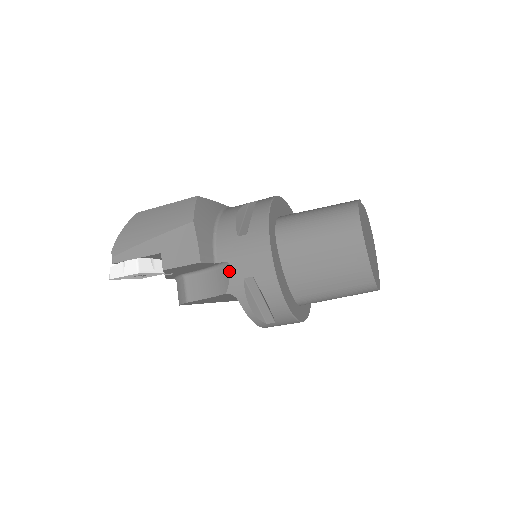
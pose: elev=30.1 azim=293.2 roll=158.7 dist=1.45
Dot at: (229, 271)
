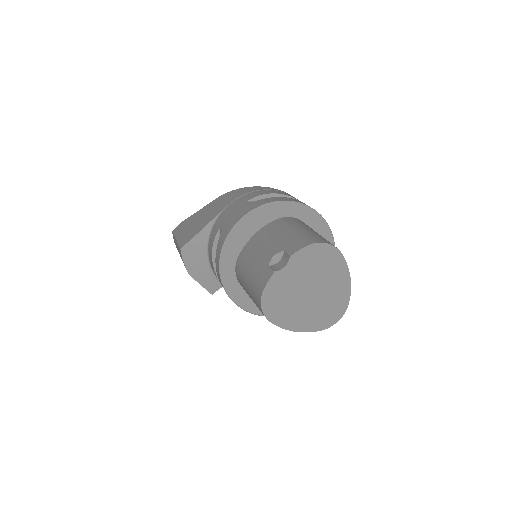
Dot at: occluded
